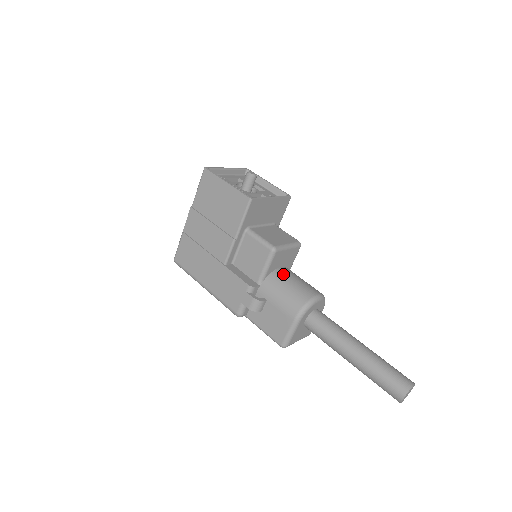
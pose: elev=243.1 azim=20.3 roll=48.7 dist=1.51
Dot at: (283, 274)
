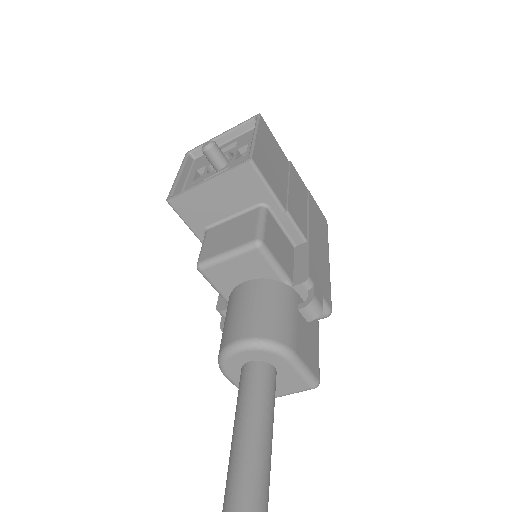
Dot at: (235, 296)
